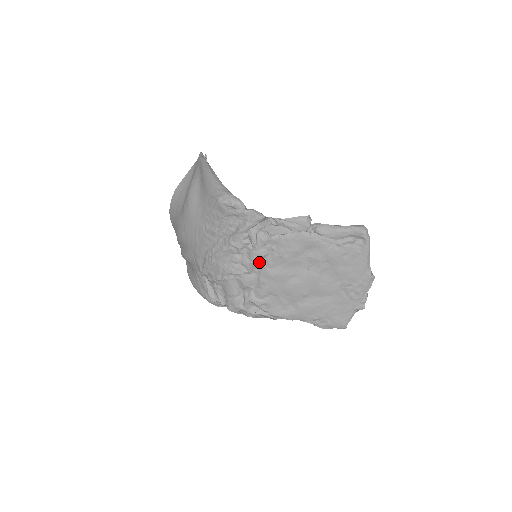
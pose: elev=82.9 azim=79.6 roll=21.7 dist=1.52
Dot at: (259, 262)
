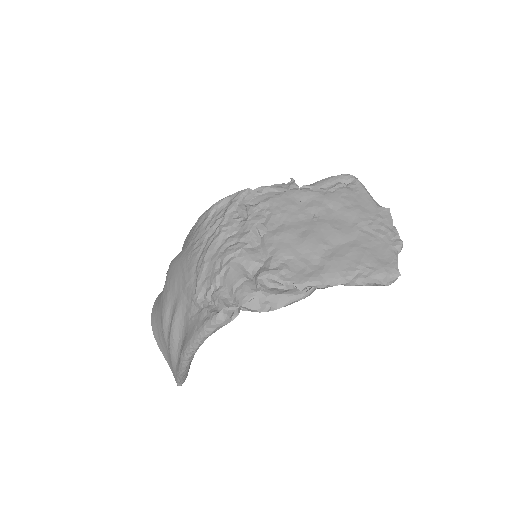
Dot at: (258, 228)
